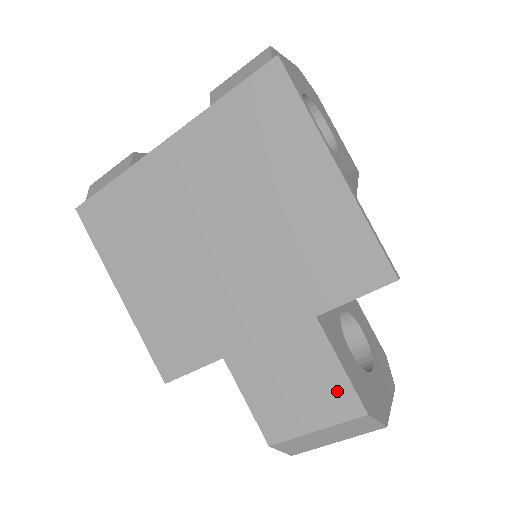
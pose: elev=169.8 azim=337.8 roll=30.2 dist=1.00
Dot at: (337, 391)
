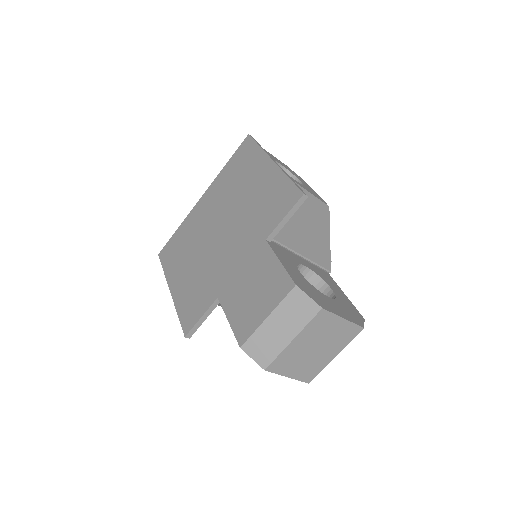
Dot at: (278, 280)
